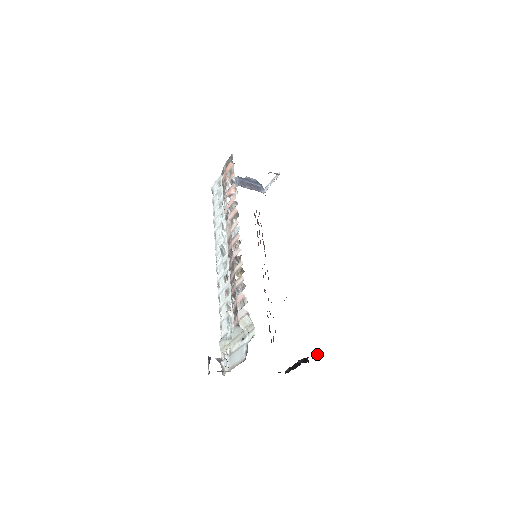
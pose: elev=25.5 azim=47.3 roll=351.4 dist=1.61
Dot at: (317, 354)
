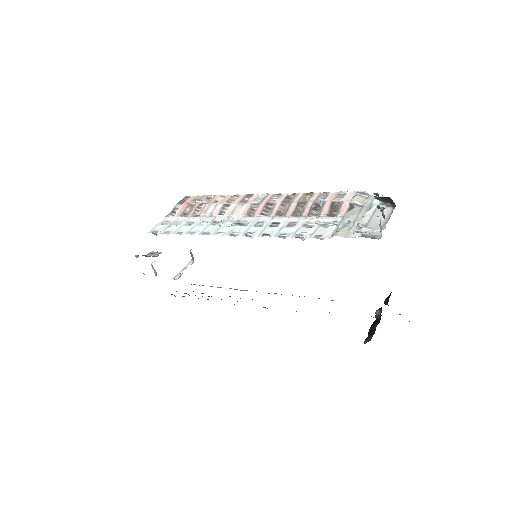
Dot at: occluded
